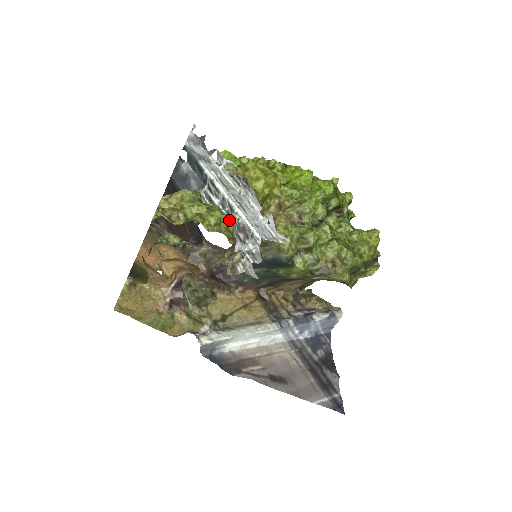
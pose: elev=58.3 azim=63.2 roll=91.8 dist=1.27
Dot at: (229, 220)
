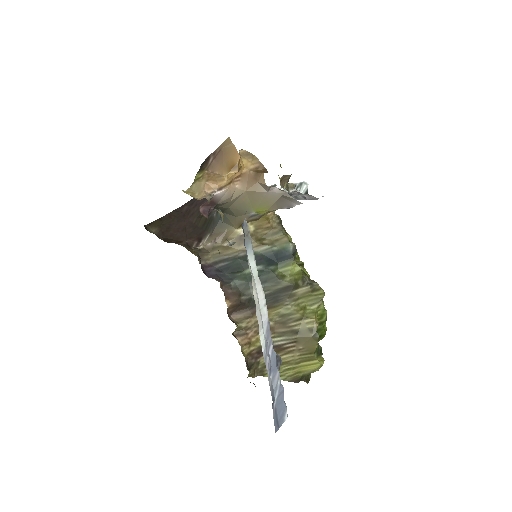
Dot at: (280, 178)
